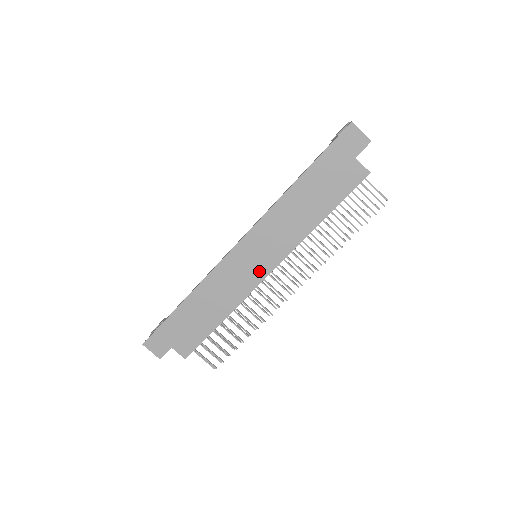
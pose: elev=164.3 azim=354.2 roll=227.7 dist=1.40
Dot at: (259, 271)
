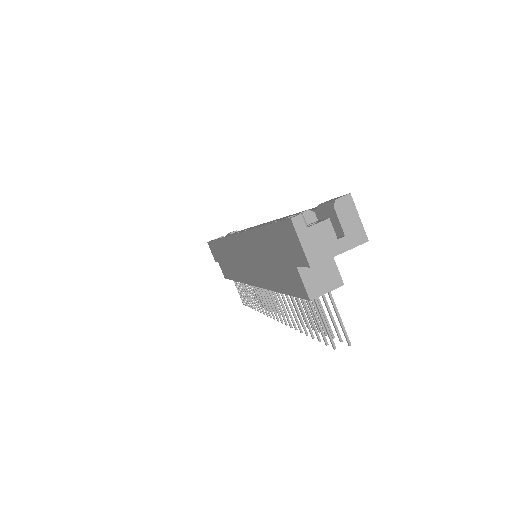
Dot at: (246, 274)
